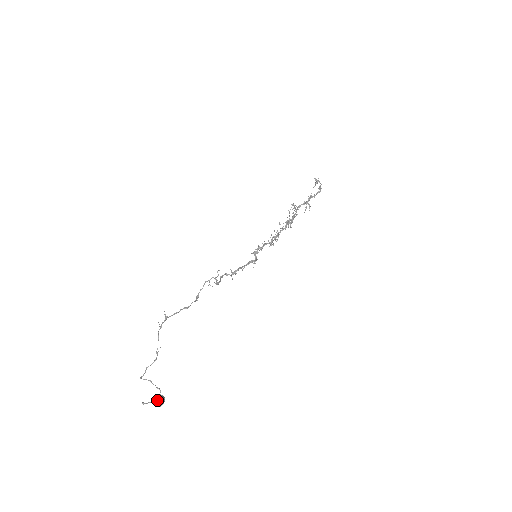
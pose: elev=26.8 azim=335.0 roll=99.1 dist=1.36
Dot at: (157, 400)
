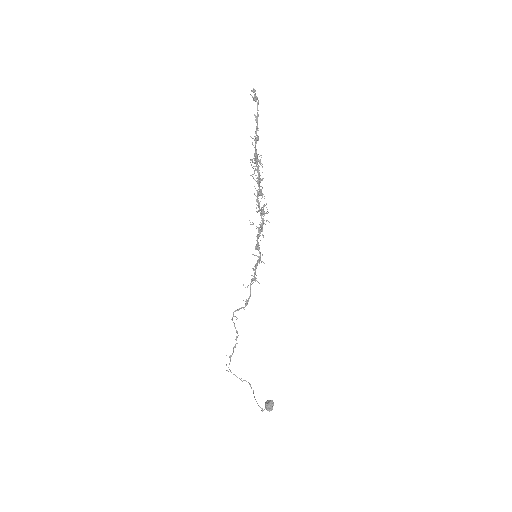
Dot at: (266, 409)
